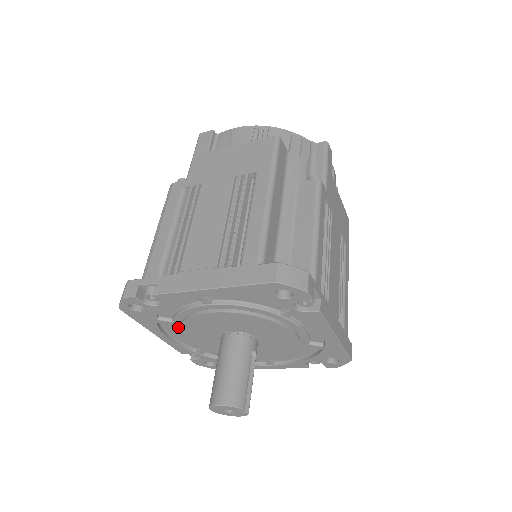
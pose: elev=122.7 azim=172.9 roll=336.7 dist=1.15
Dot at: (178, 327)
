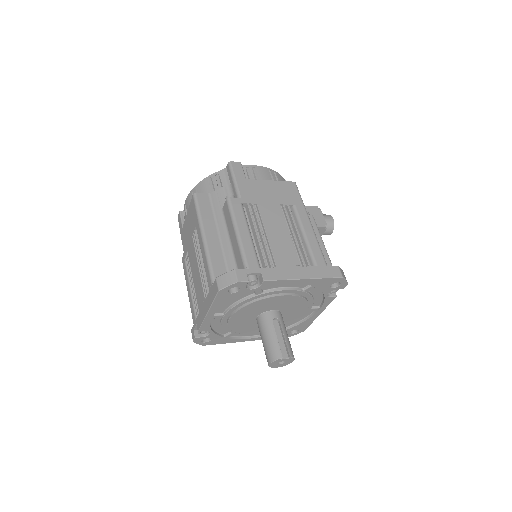
Dot at: occluded
